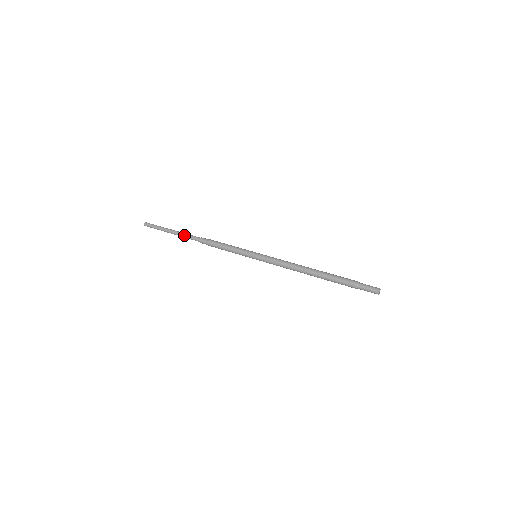
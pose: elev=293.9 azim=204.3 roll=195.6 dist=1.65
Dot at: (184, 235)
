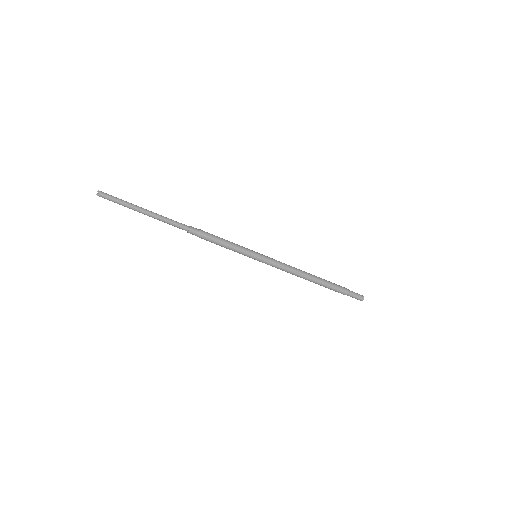
Dot at: (166, 218)
